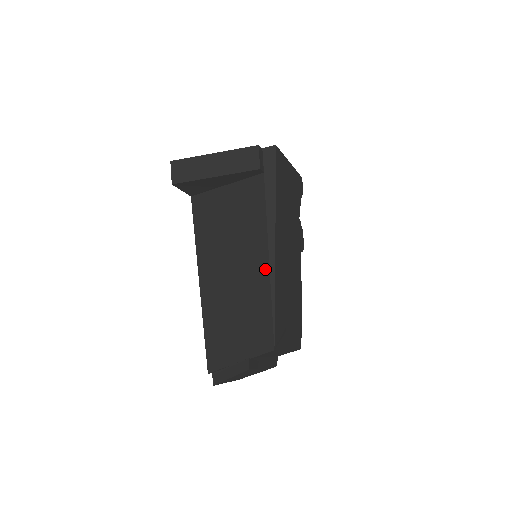
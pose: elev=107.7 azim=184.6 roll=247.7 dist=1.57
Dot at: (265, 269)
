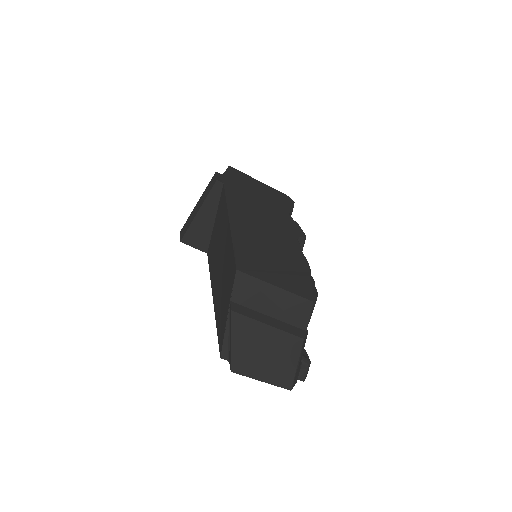
Dot at: (228, 229)
